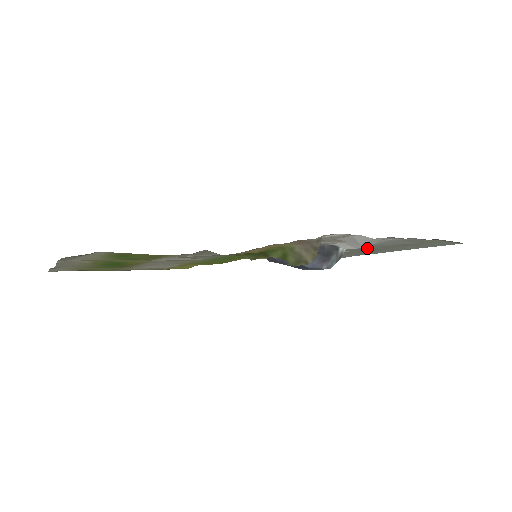
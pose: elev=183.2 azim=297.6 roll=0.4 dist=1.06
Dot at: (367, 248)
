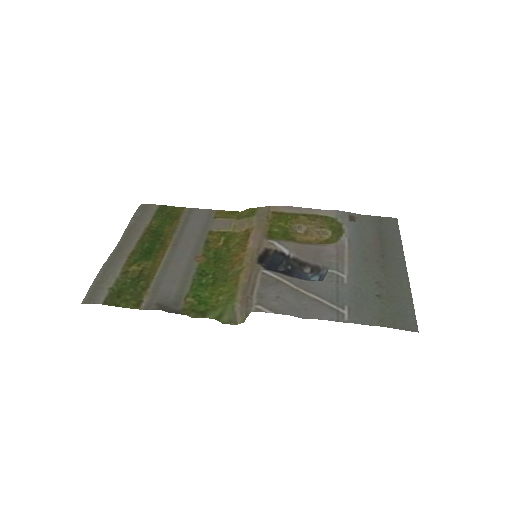
Dot at: (369, 267)
